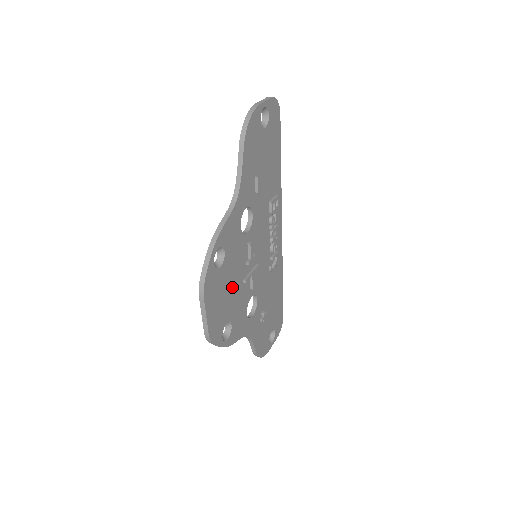
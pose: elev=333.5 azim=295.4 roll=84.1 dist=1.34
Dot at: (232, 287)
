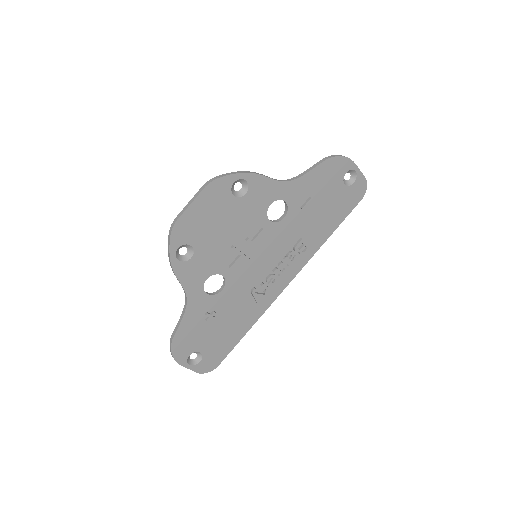
Dot at: (223, 231)
